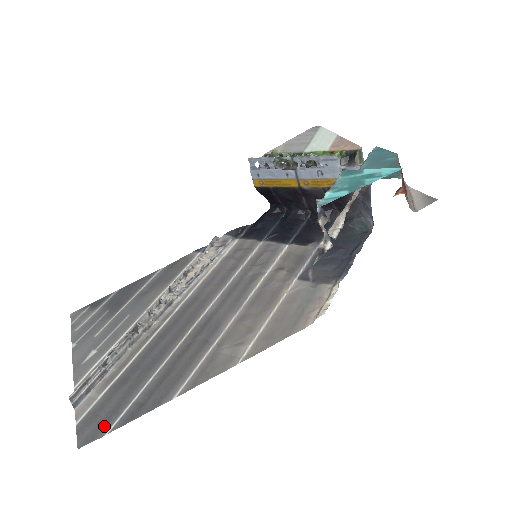
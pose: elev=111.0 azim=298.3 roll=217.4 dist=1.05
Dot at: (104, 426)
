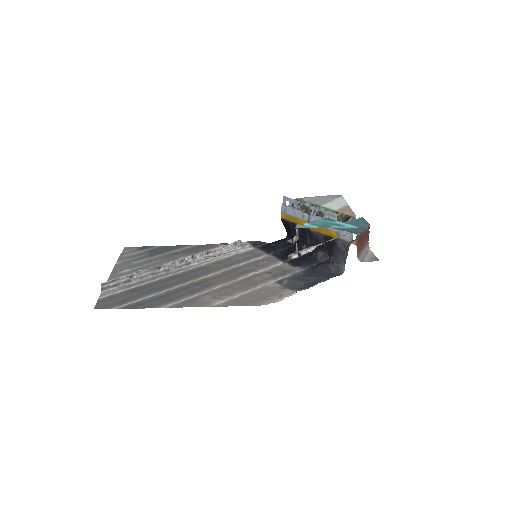
Dot at: (114, 305)
